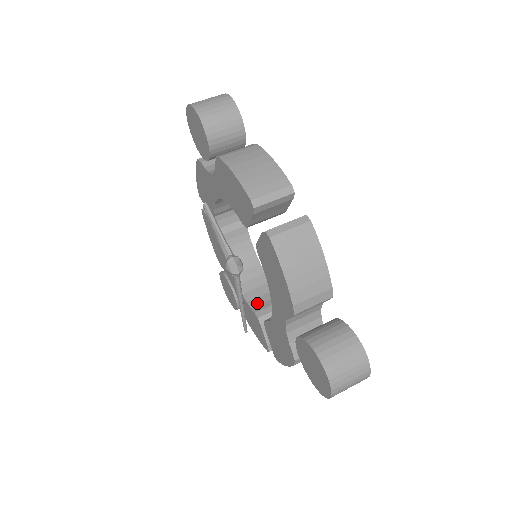
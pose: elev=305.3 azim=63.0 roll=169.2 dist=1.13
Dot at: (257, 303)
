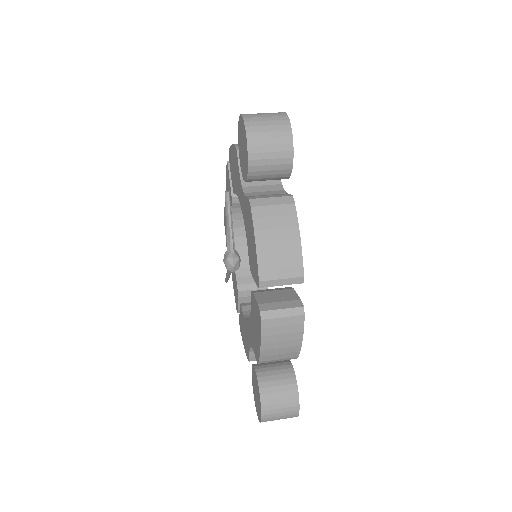
Dot at: (243, 274)
